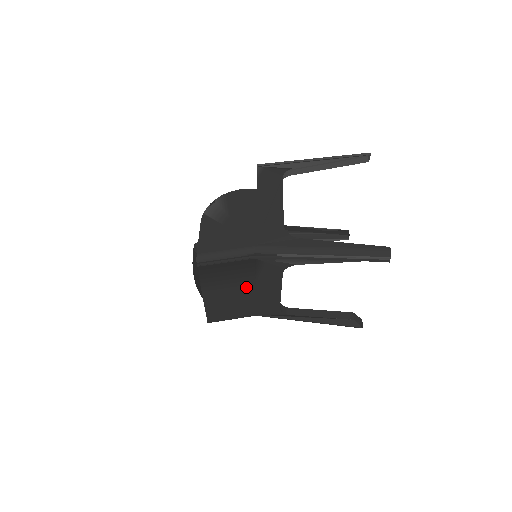
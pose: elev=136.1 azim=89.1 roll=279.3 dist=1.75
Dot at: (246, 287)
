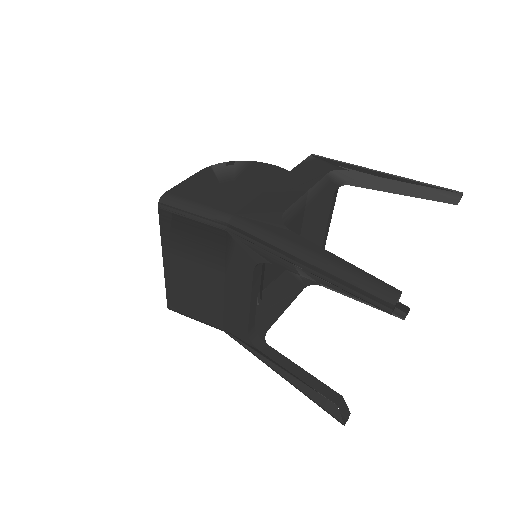
Dot at: (214, 275)
